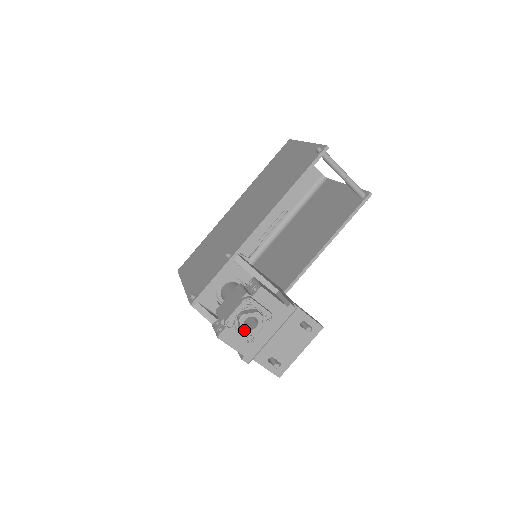
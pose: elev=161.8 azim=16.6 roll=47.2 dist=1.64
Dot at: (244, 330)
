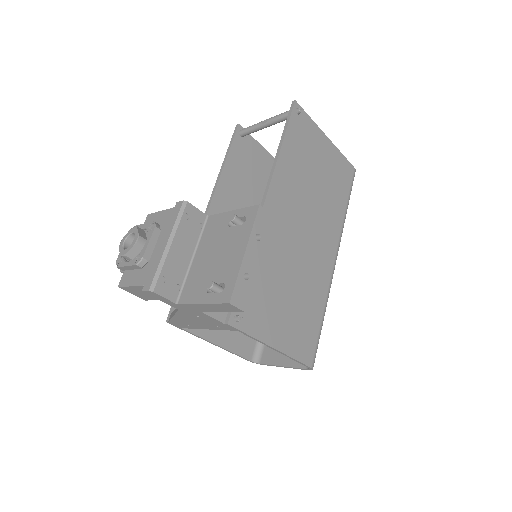
Dot at: (124, 251)
